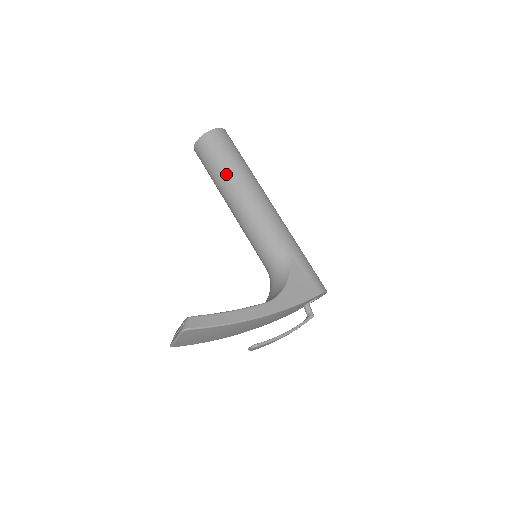
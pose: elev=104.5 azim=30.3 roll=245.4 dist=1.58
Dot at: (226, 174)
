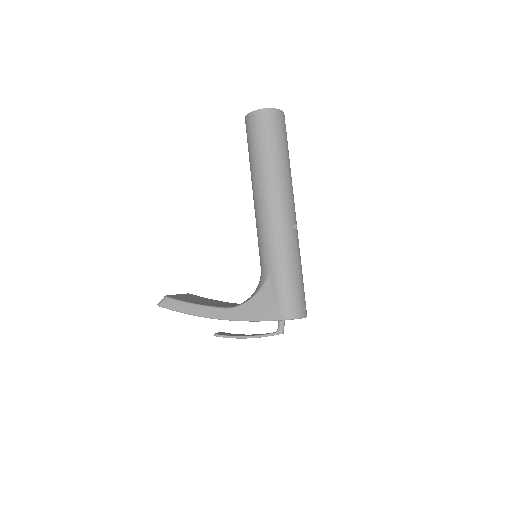
Dot at: (251, 166)
